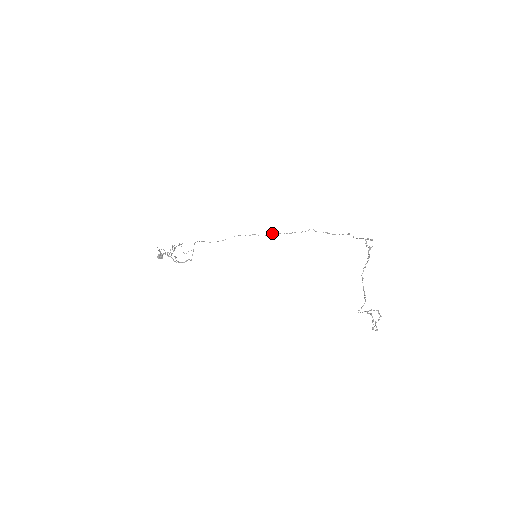
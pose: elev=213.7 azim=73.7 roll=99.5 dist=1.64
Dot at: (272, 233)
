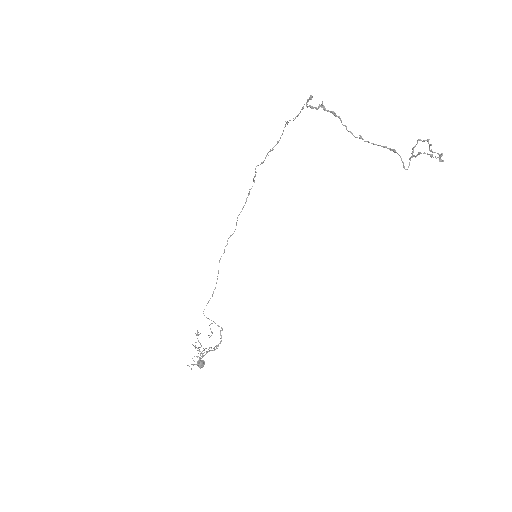
Dot at: (237, 218)
